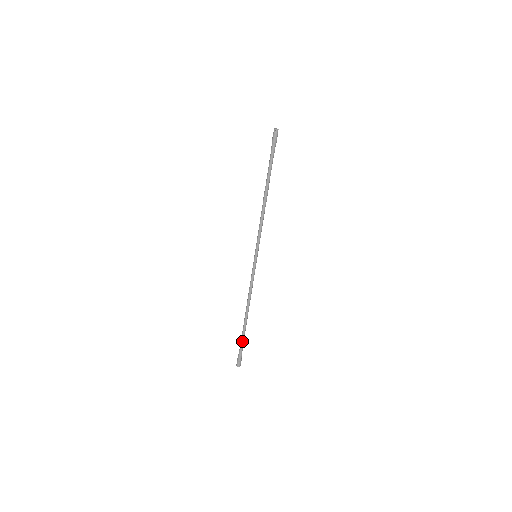
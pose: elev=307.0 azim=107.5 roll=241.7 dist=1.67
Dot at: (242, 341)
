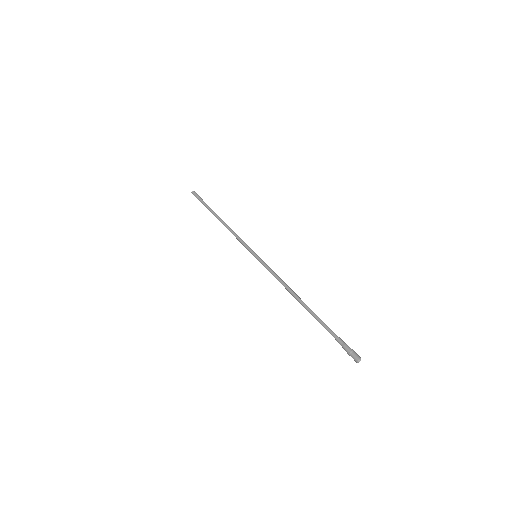
Dot at: (329, 328)
